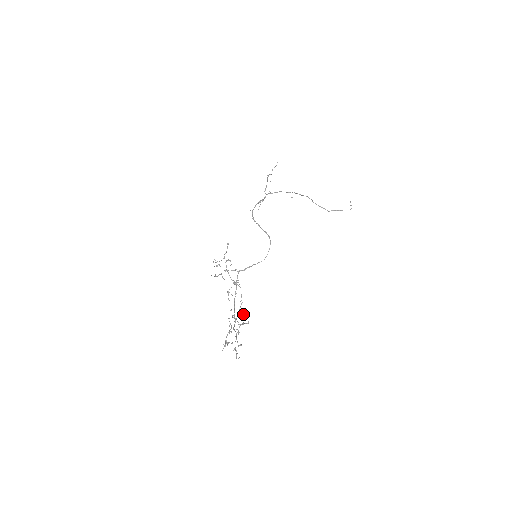
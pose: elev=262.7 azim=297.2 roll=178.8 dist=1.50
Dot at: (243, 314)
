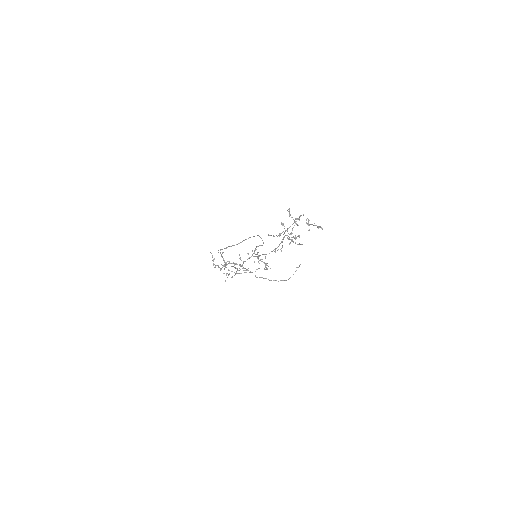
Dot at: (287, 238)
